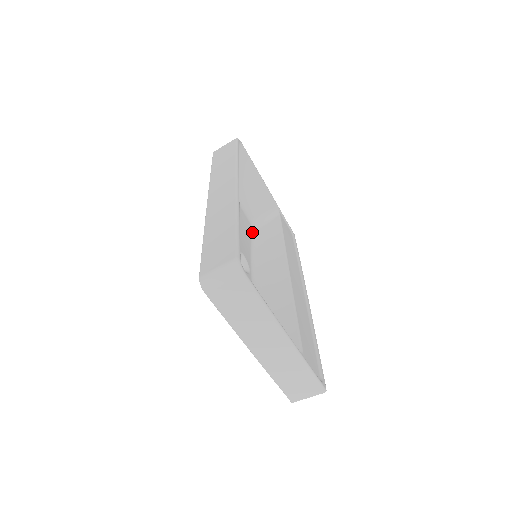
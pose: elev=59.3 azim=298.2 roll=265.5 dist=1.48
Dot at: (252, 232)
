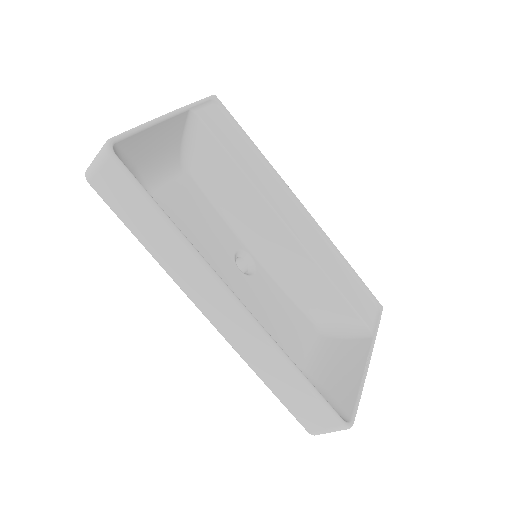
Dot at: (195, 181)
